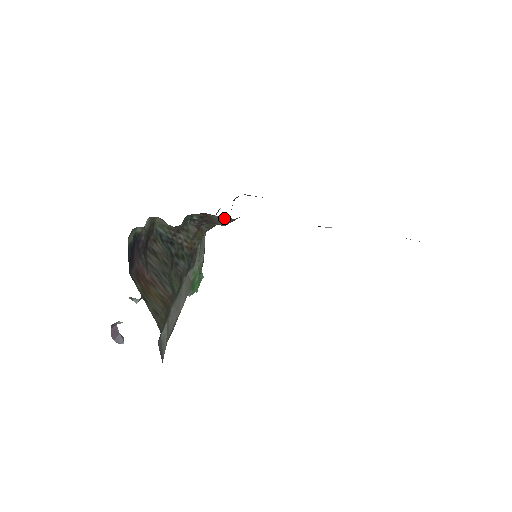
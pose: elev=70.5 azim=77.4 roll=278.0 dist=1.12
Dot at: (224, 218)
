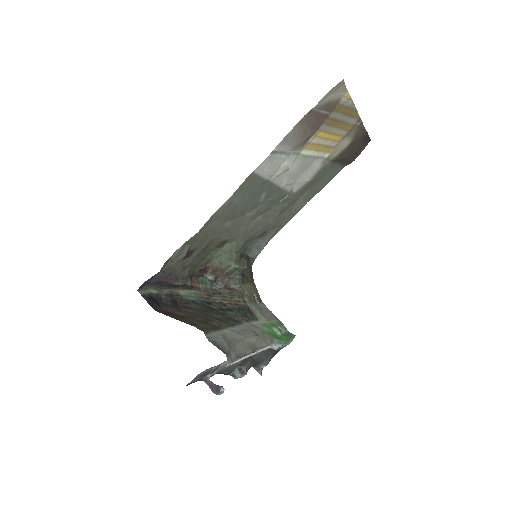
Dot at: (220, 258)
